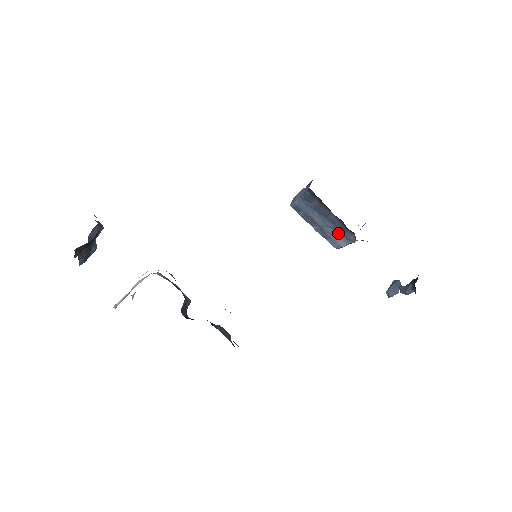
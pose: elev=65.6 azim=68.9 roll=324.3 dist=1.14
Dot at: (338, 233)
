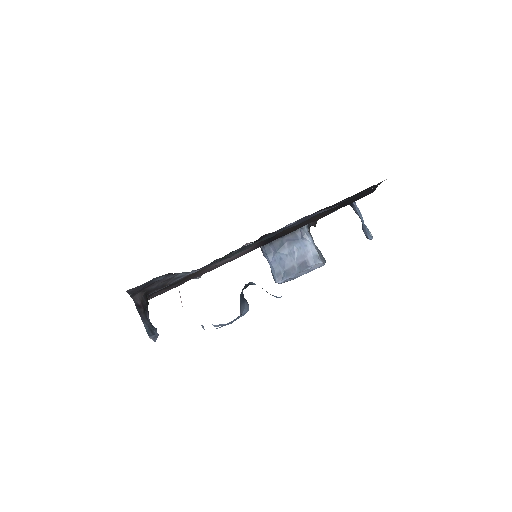
Dot at: (302, 247)
